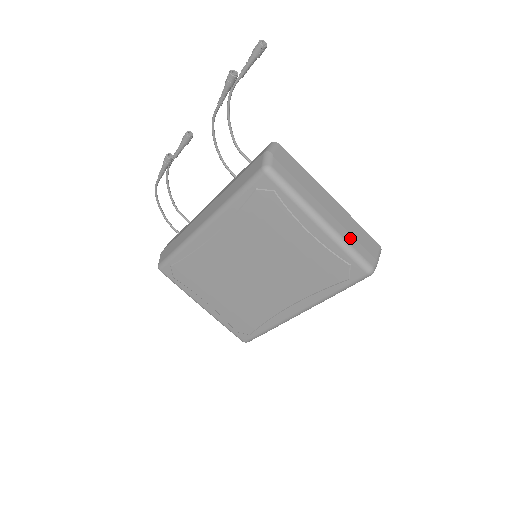
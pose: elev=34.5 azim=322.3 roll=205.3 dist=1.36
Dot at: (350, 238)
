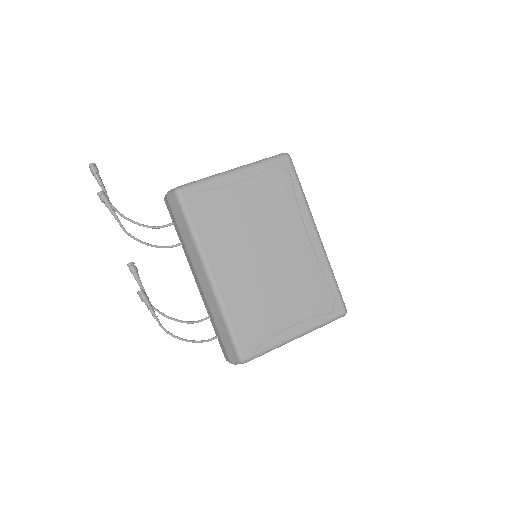
Dot at: occluded
